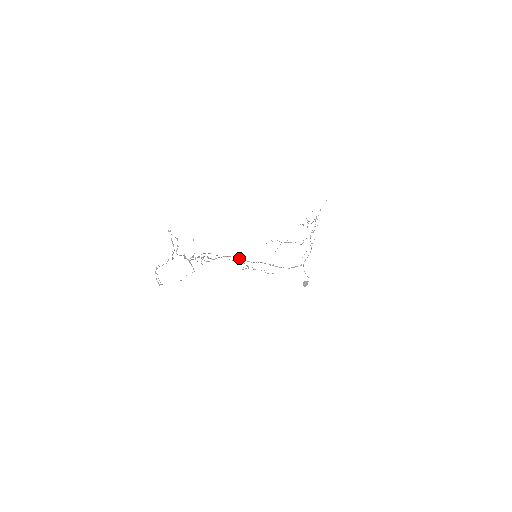
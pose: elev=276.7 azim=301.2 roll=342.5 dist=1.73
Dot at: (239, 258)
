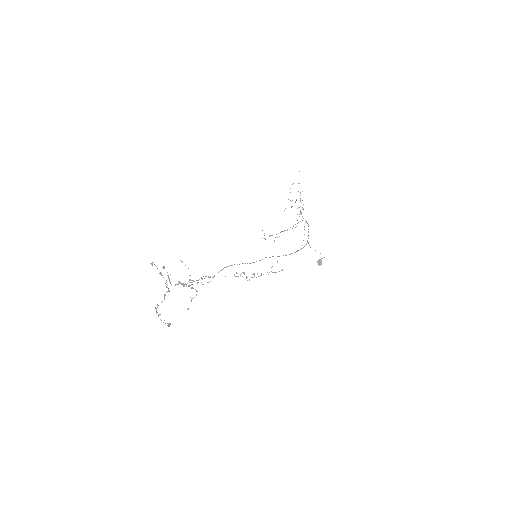
Dot at: occluded
